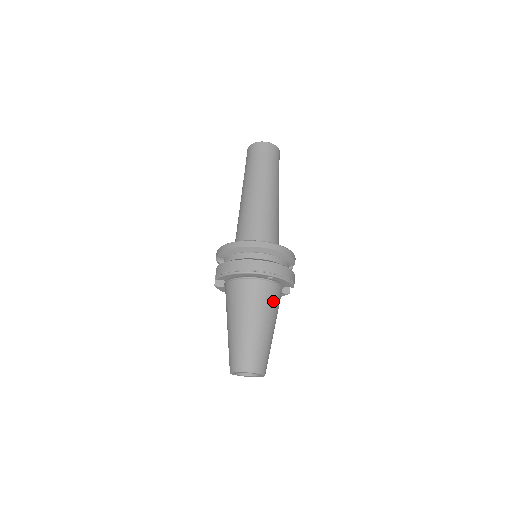
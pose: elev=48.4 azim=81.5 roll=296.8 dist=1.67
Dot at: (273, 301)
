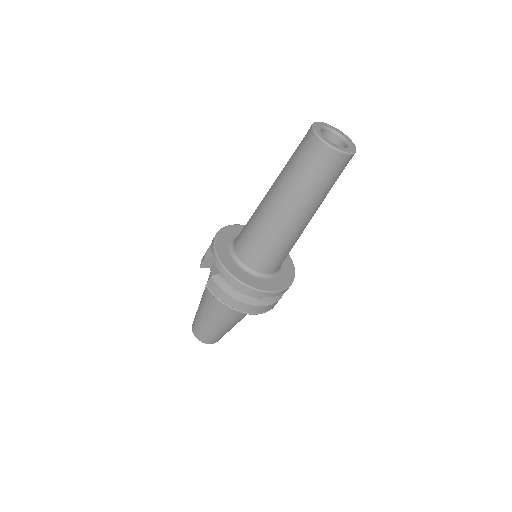
Dot at: occluded
